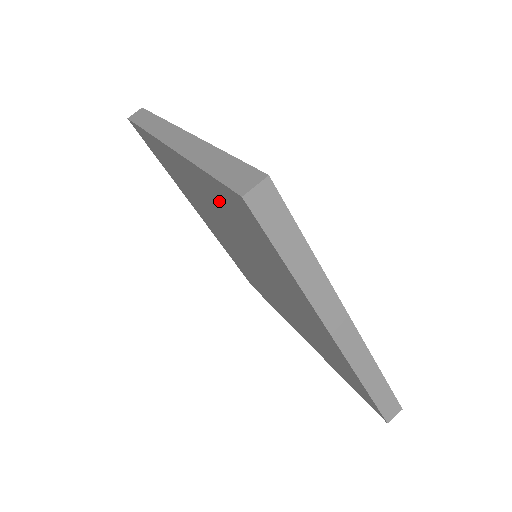
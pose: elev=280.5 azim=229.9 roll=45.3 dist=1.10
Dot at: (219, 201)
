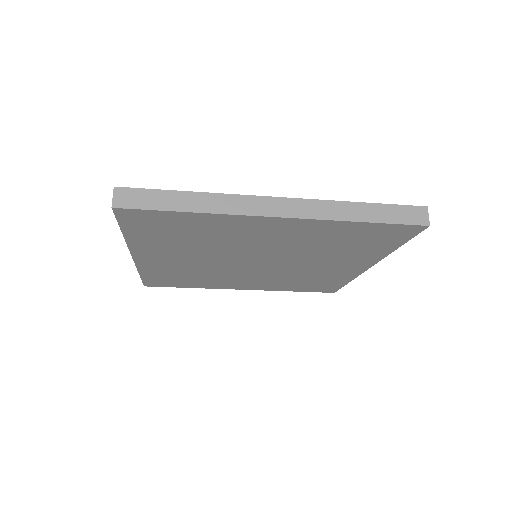
Dot at: (336, 235)
